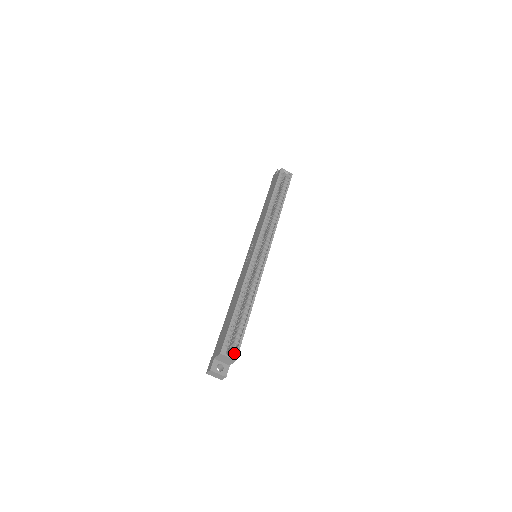
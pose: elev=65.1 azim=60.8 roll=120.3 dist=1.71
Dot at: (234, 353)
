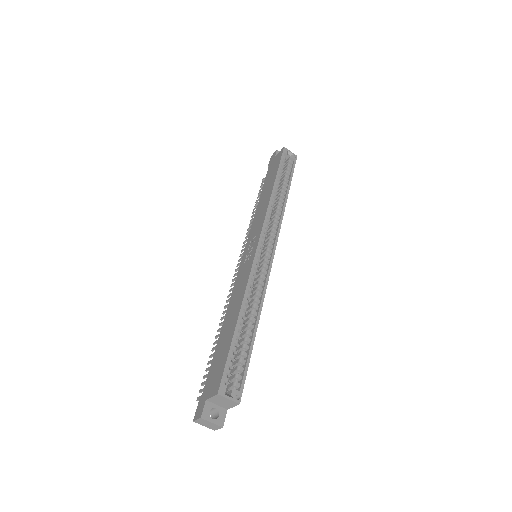
Dot at: (236, 393)
